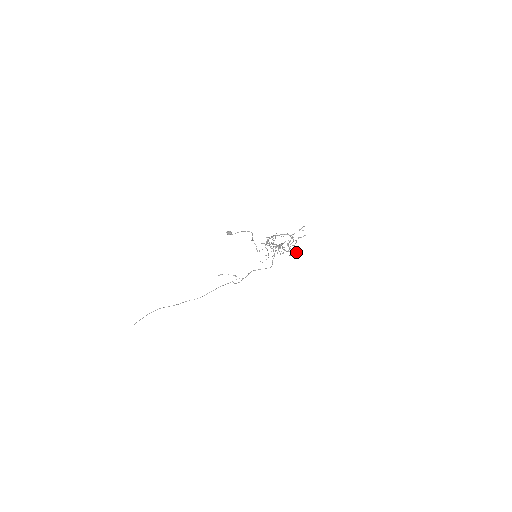
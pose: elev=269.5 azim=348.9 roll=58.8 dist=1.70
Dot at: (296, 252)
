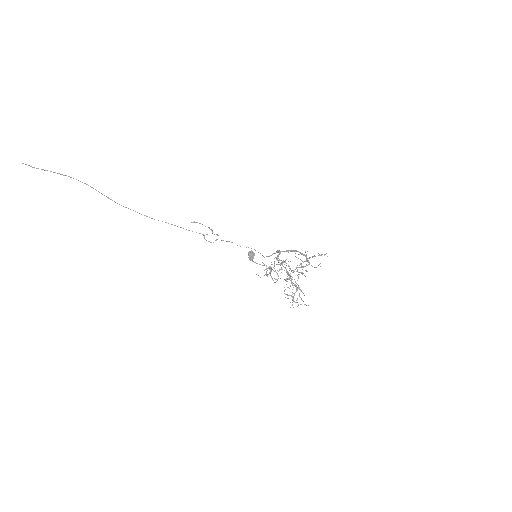
Dot at: (299, 272)
